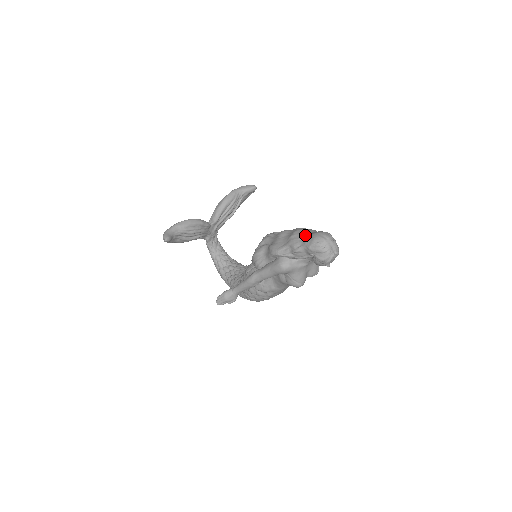
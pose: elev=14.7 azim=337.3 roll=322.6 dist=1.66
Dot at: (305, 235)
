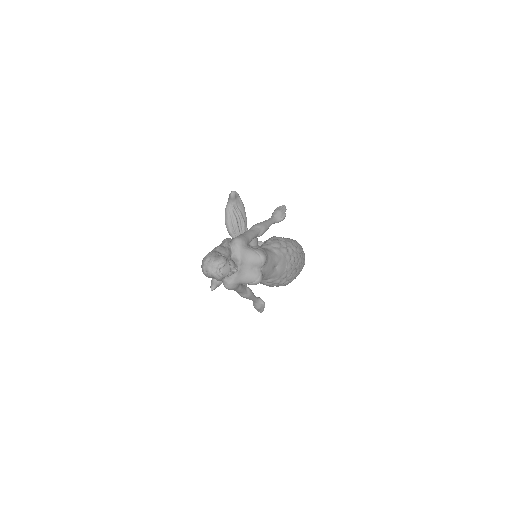
Dot at: occluded
